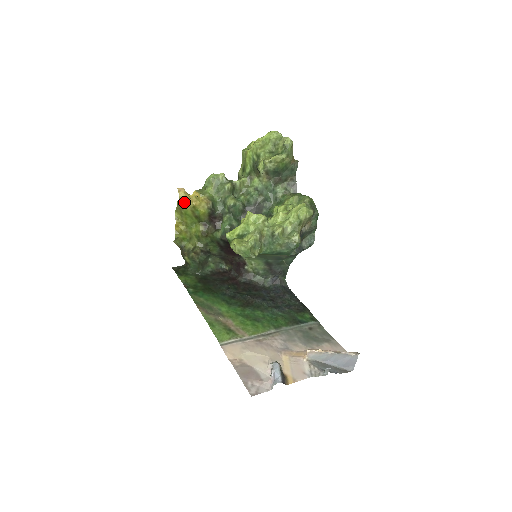
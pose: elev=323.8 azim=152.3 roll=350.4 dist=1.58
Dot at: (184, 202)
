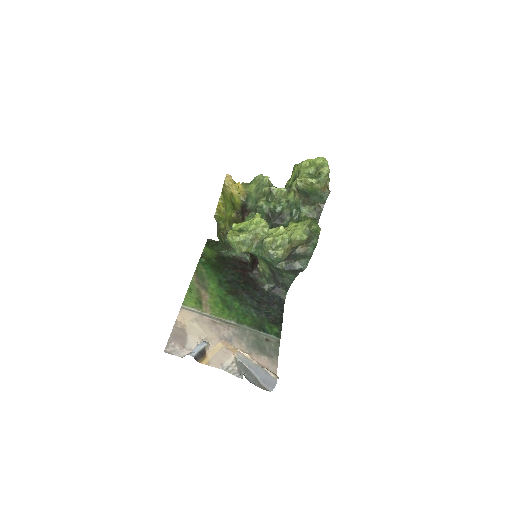
Dot at: (226, 187)
